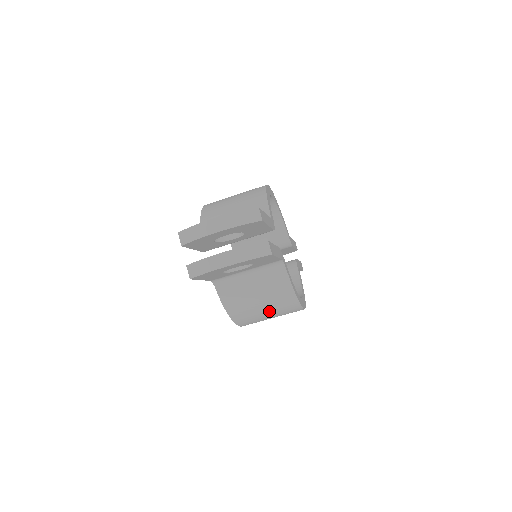
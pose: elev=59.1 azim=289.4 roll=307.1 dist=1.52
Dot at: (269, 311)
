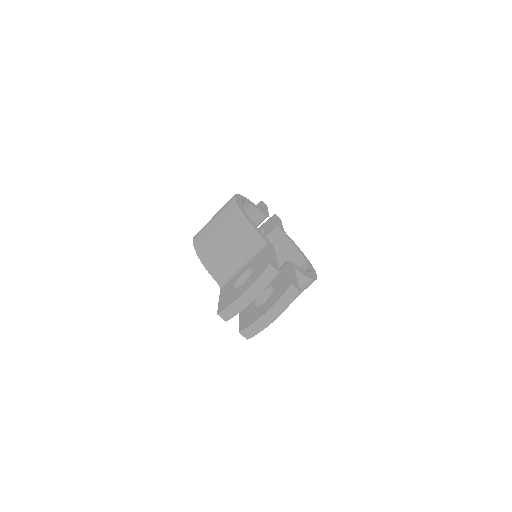
Dot at: (296, 297)
